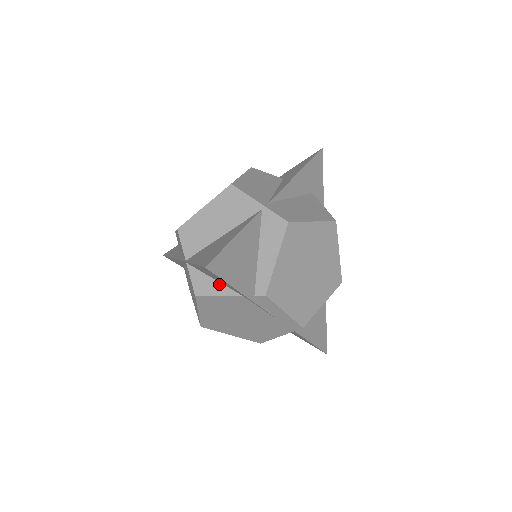
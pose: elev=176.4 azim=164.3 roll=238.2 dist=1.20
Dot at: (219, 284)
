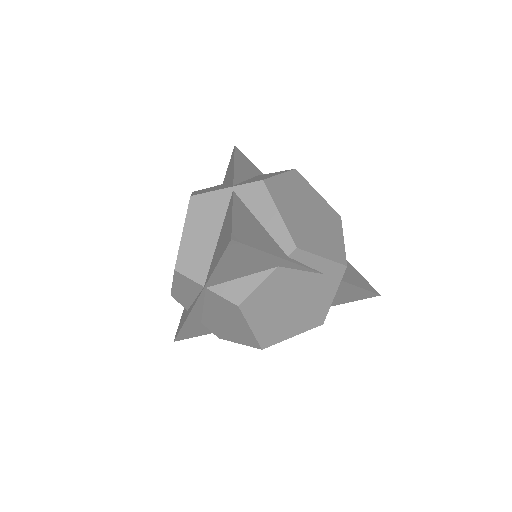
Dot at: (250, 277)
